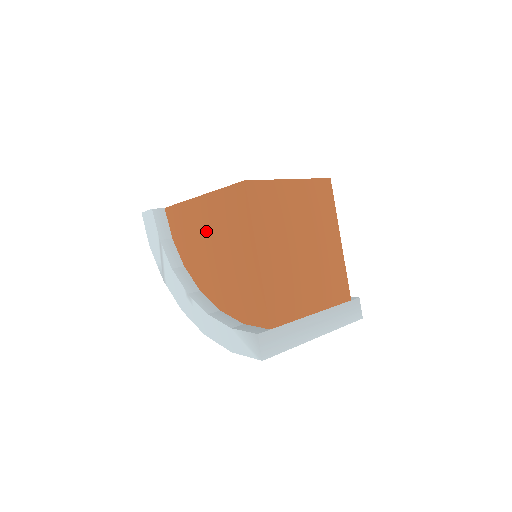
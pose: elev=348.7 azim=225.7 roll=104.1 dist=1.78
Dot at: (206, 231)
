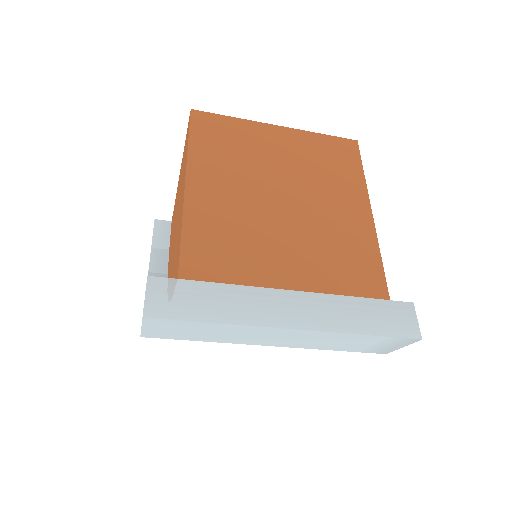
Dot at: (176, 208)
